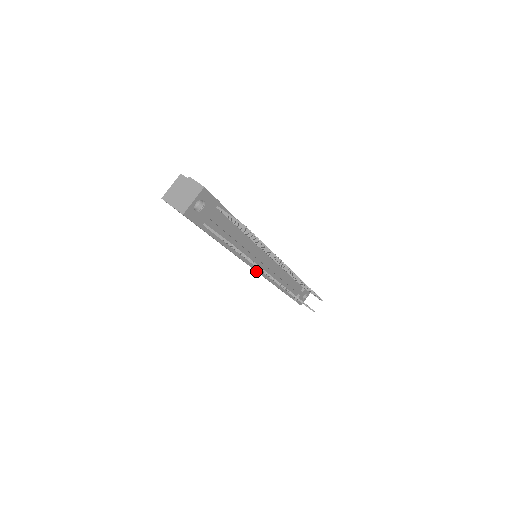
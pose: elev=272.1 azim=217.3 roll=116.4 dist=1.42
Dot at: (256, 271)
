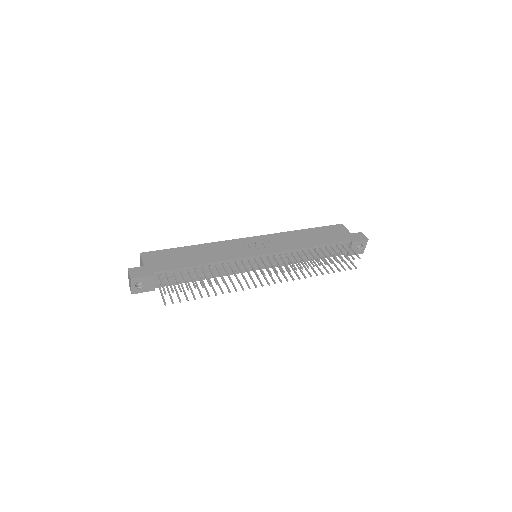
Dot at: occluded
